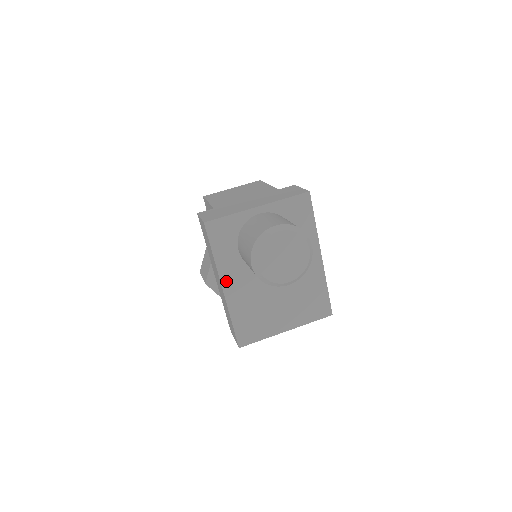
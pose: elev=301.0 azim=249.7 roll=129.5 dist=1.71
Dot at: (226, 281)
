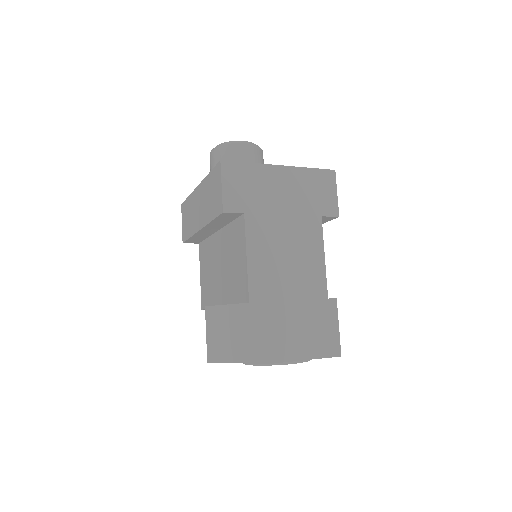
Dot at: occluded
